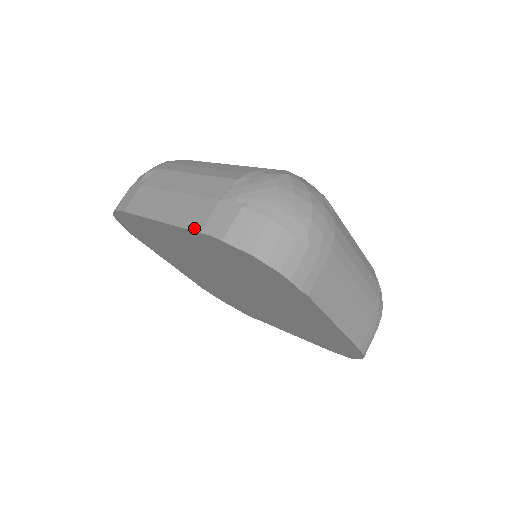
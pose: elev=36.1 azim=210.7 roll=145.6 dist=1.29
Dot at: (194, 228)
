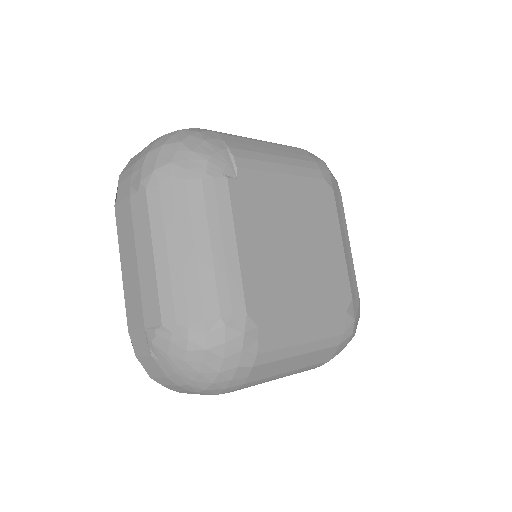
Dot at: (129, 322)
